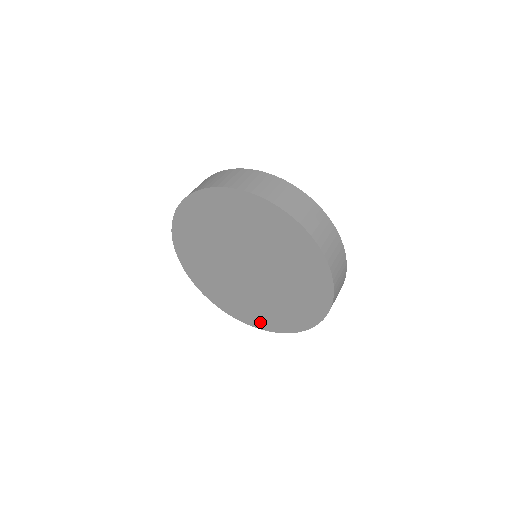
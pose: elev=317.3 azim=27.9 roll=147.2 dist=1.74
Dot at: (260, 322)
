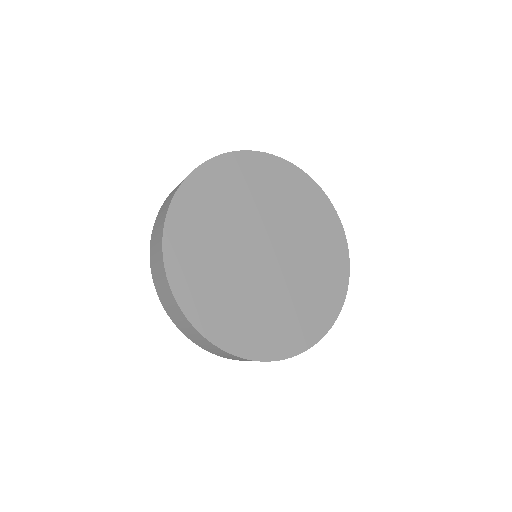
Dot at: (314, 328)
